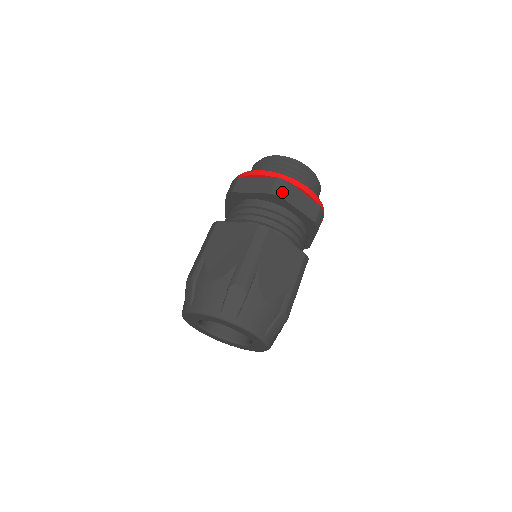
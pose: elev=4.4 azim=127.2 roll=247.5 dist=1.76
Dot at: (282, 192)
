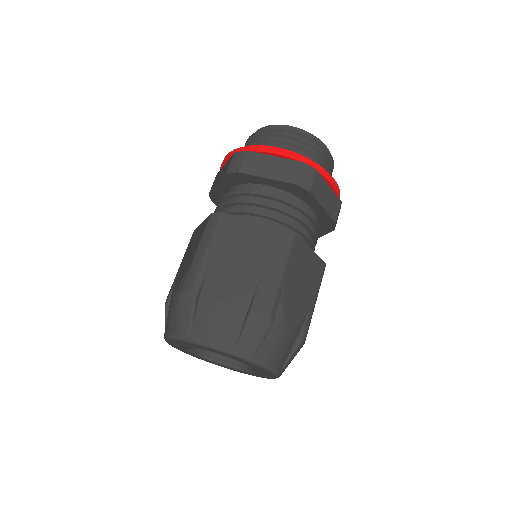
Dot at: (309, 183)
